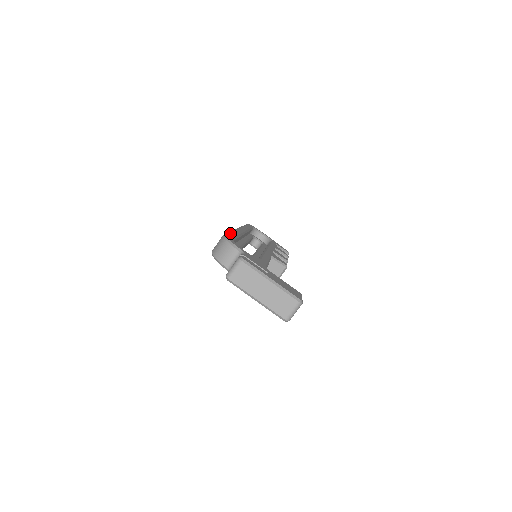
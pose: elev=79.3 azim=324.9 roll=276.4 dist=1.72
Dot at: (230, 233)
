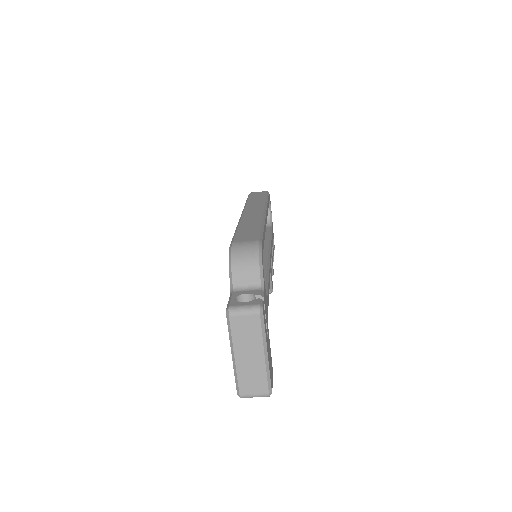
Dot at: (263, 235)
